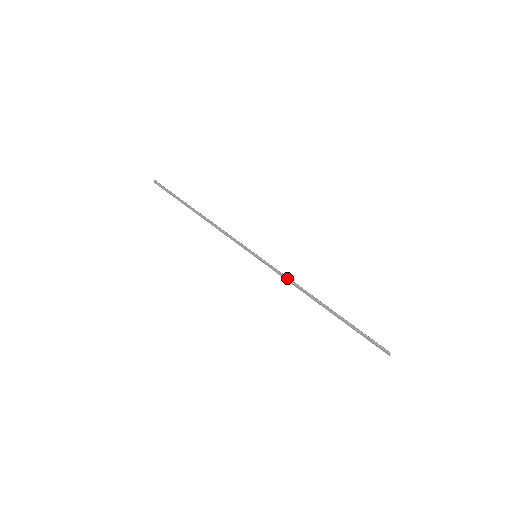
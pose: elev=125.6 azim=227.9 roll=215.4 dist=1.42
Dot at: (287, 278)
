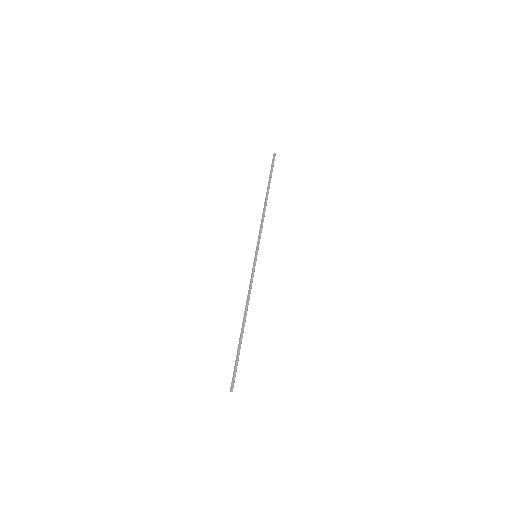
Dot at: (251, 287)
